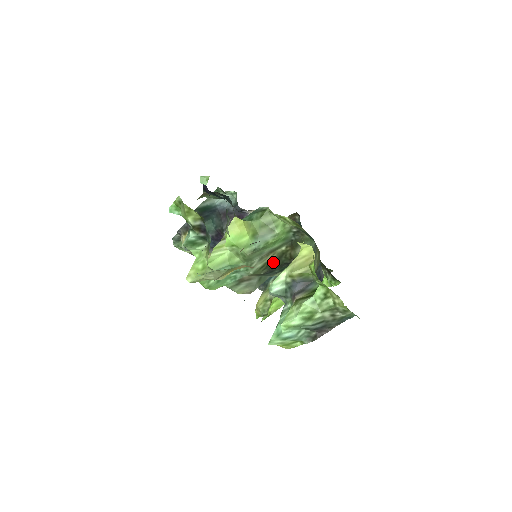
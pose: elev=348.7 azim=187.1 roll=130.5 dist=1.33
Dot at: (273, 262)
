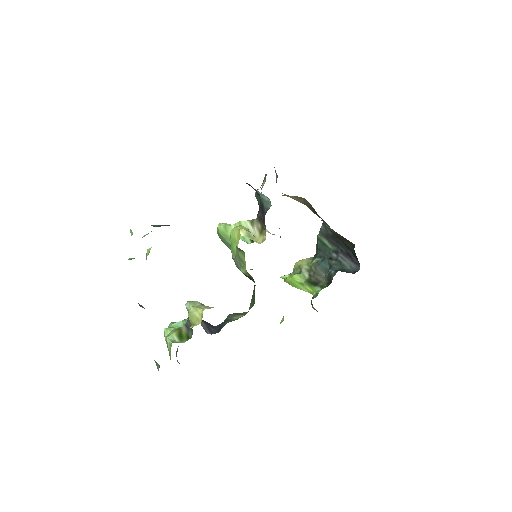
Dot at: (248, 276)
